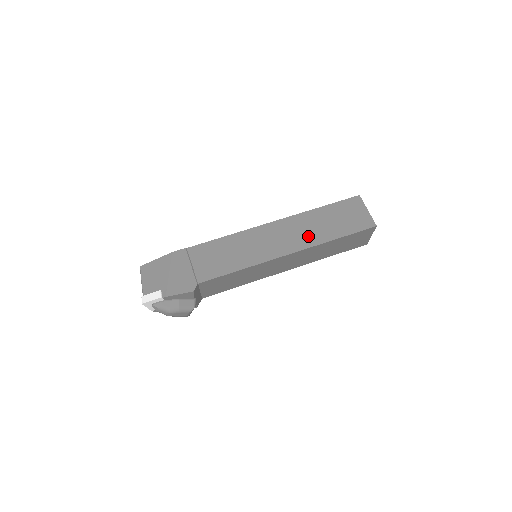
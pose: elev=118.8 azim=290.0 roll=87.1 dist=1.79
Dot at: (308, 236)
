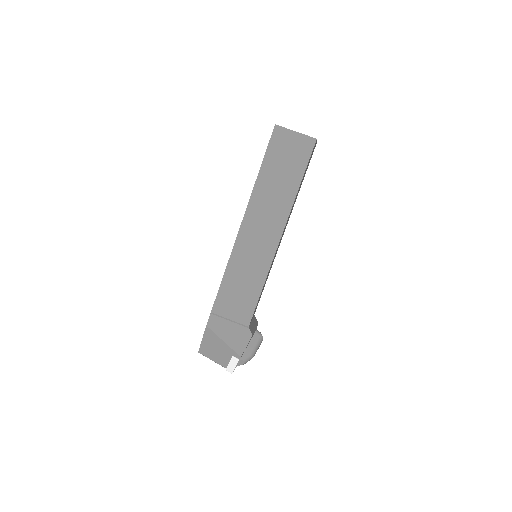
Dot at: (277, 208)
